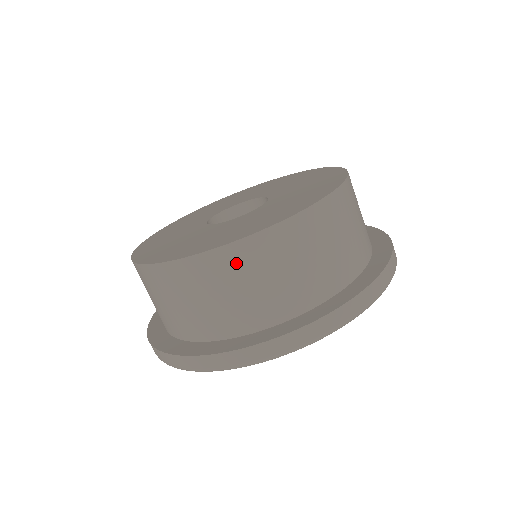
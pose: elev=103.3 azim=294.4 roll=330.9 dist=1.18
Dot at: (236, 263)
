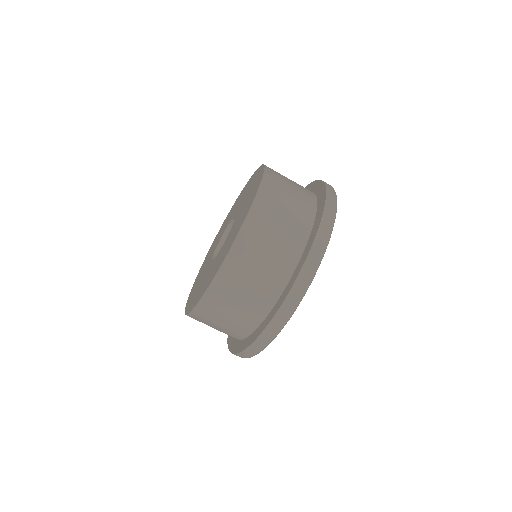
Dot at: (230, 279)
